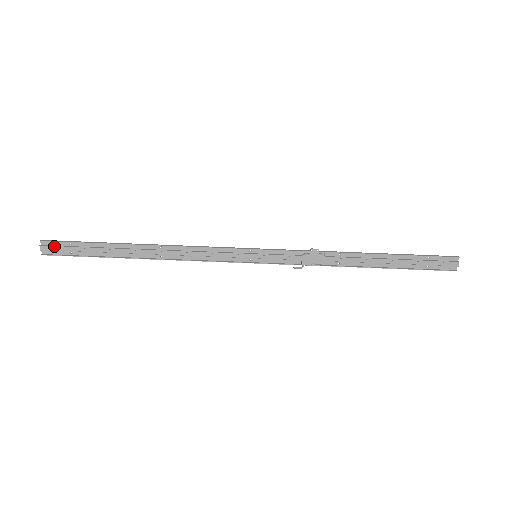
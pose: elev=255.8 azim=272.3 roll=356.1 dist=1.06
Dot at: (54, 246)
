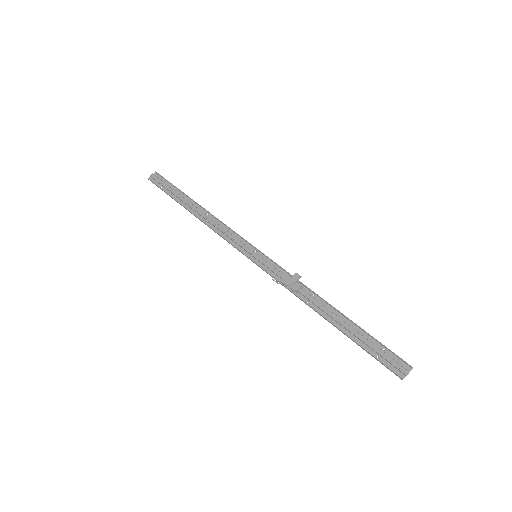
Dot at: (158, 177)
